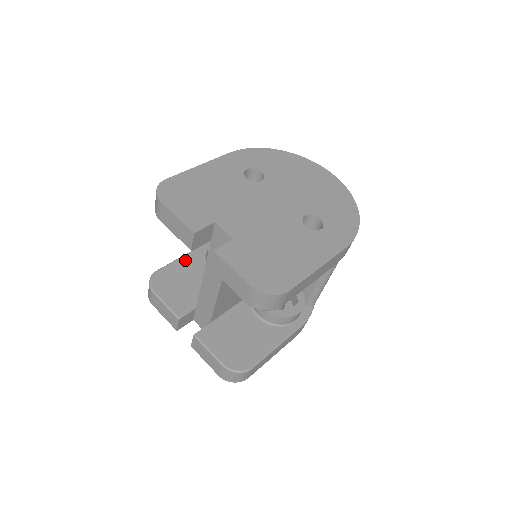
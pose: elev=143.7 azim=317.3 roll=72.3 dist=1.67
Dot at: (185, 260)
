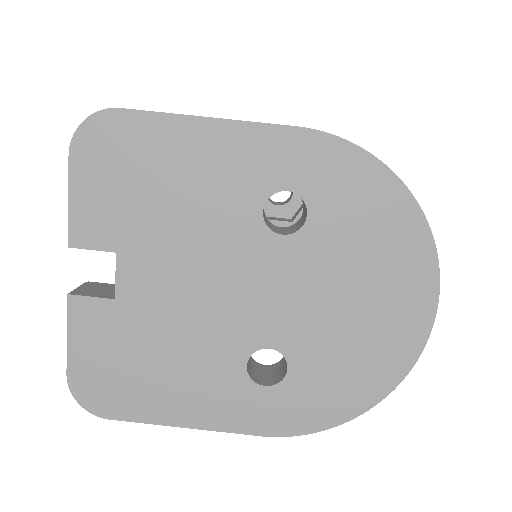
Dot at: occluded
